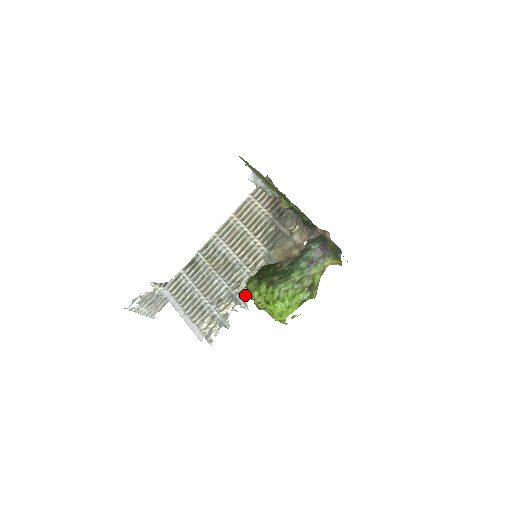
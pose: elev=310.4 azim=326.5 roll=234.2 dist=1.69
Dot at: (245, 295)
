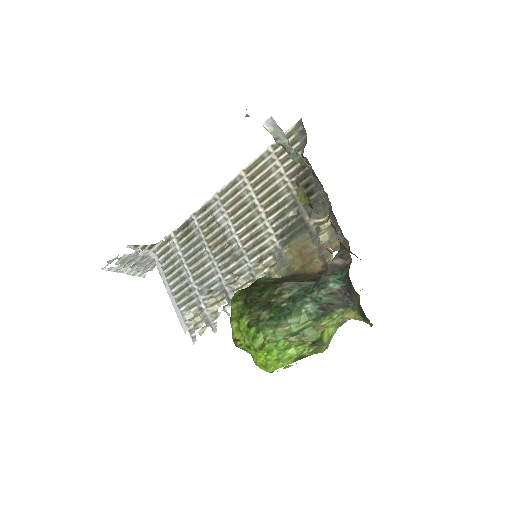
Dot at: occluded
